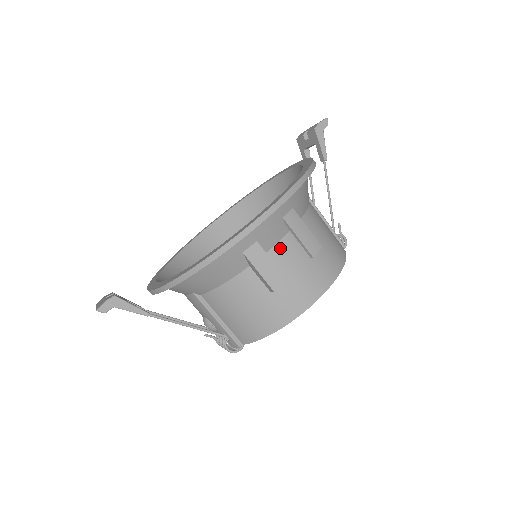
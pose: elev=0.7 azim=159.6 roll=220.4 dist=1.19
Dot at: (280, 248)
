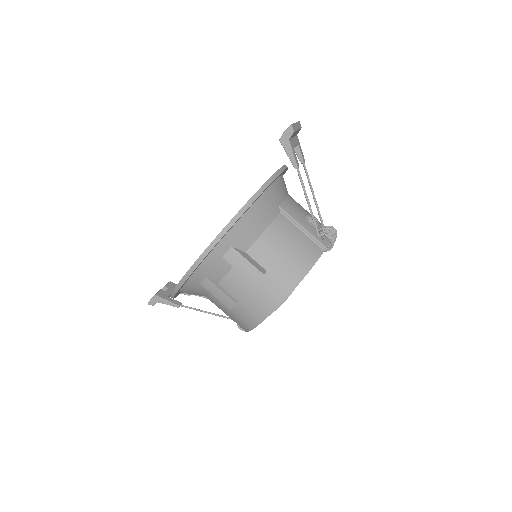
Dot at: (230, 277)
